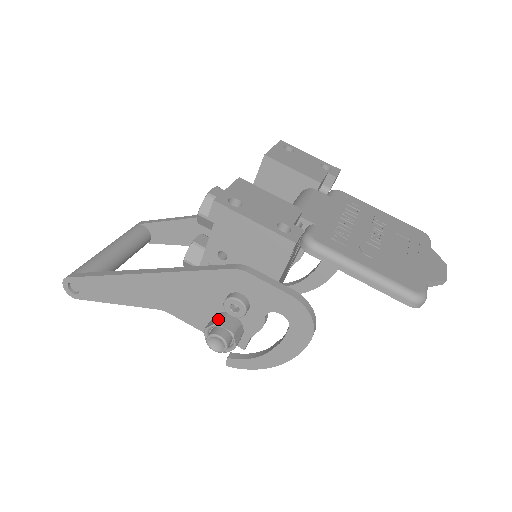
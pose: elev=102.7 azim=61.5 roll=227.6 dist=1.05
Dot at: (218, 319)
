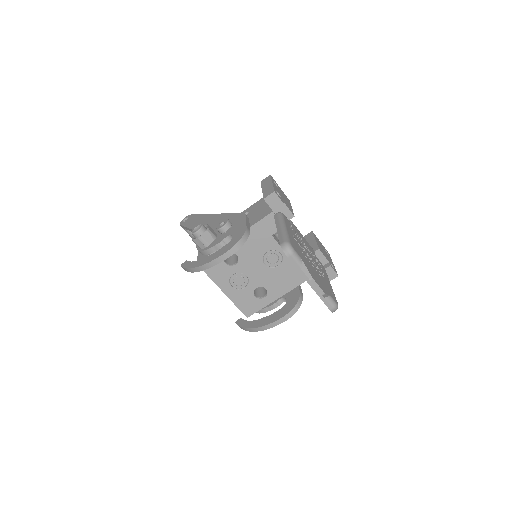
Dot at: (211, 228)
